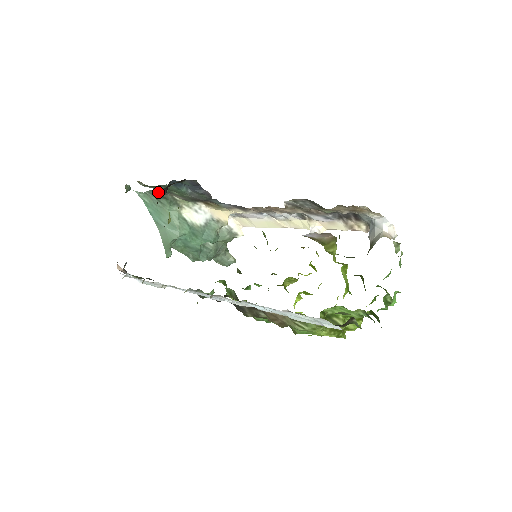
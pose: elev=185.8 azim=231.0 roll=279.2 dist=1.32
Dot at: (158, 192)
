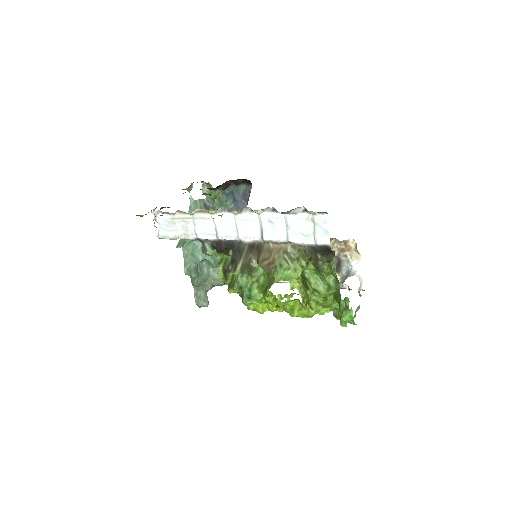
Dot at: (207, 203)
